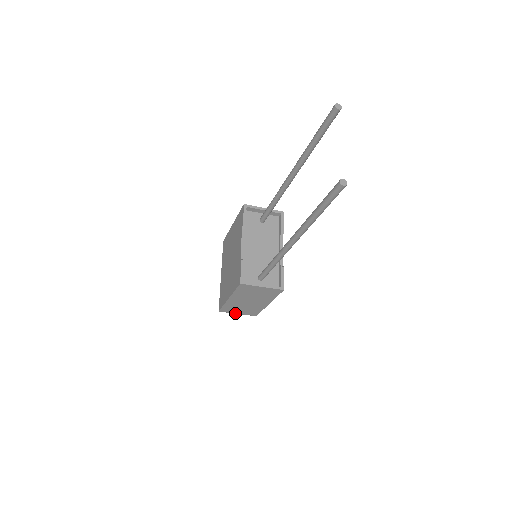
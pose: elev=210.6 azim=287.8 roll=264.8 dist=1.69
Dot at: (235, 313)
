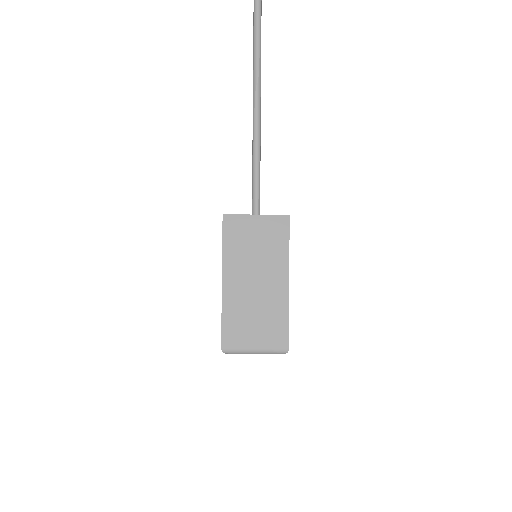
Dot at: (250, 349)
